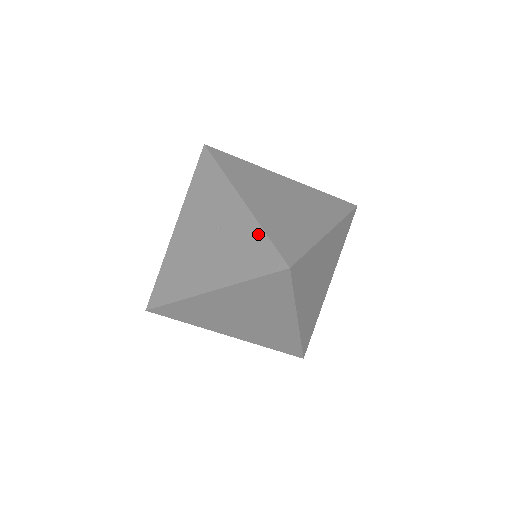
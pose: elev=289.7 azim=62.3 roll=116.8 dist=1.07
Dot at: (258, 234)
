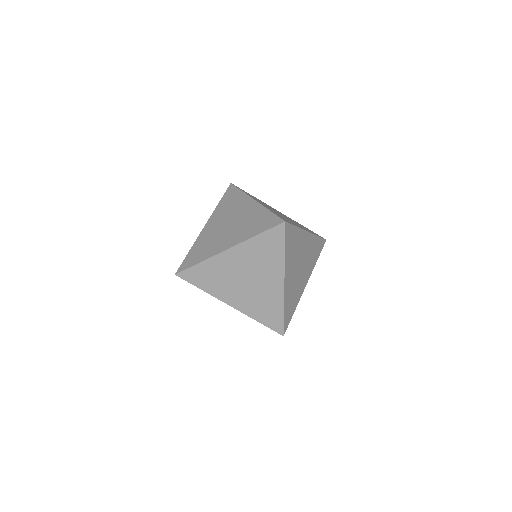
Dot at: (265, 212)
